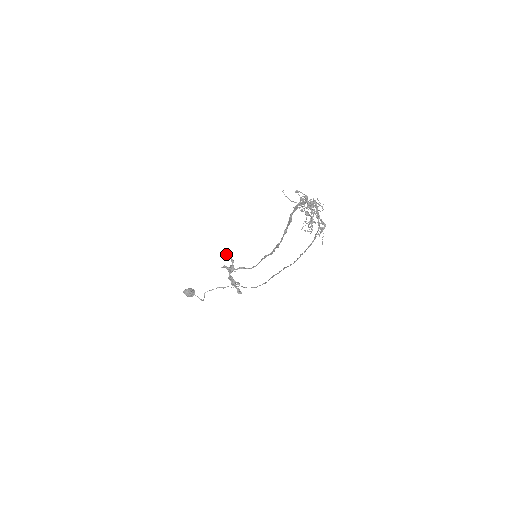
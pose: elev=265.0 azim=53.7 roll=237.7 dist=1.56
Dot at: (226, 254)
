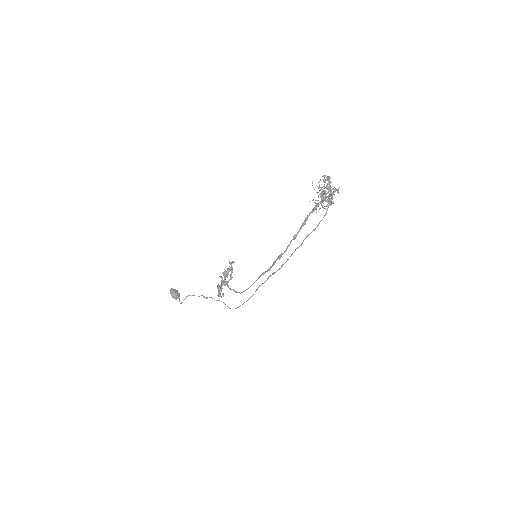
Dot at: occluded
